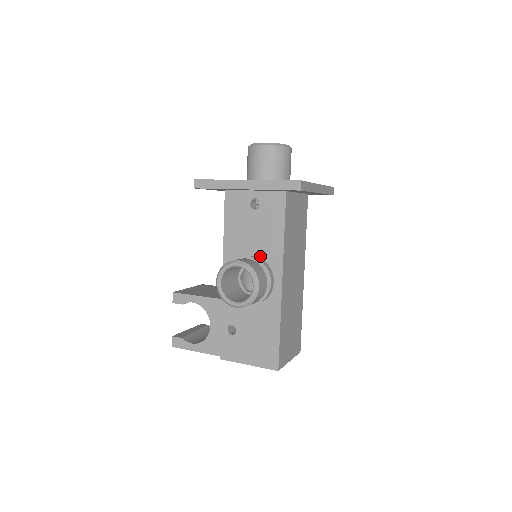
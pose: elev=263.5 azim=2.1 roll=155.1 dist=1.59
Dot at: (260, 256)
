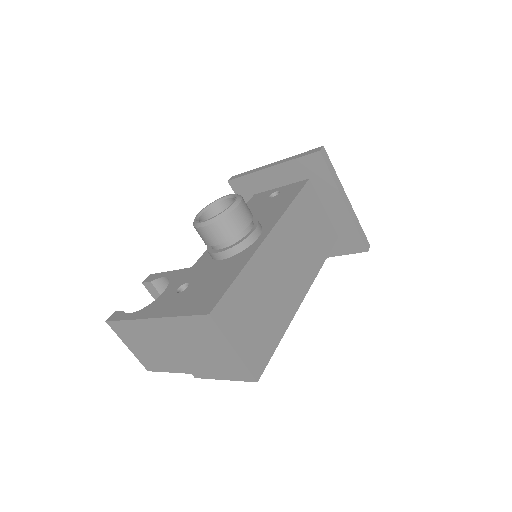
Dot at: occluded
